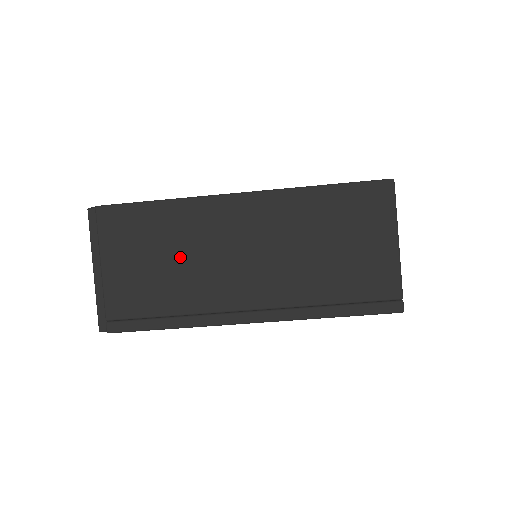
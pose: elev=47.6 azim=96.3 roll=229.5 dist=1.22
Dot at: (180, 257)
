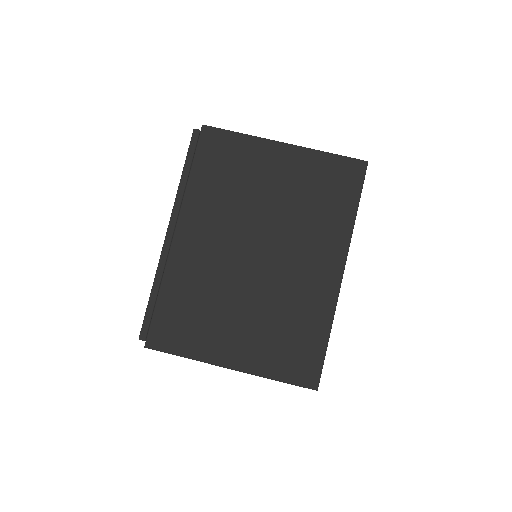
Dot at: occluded
